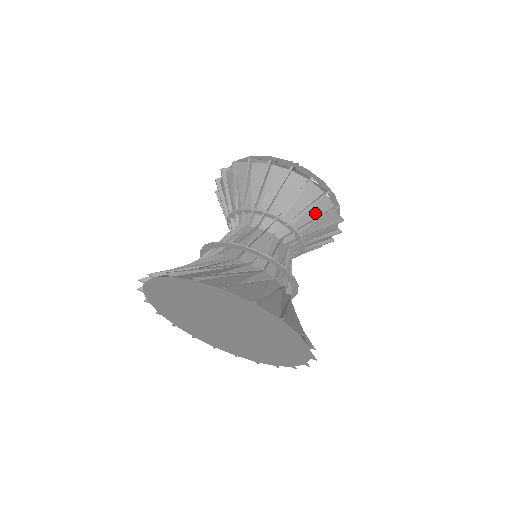
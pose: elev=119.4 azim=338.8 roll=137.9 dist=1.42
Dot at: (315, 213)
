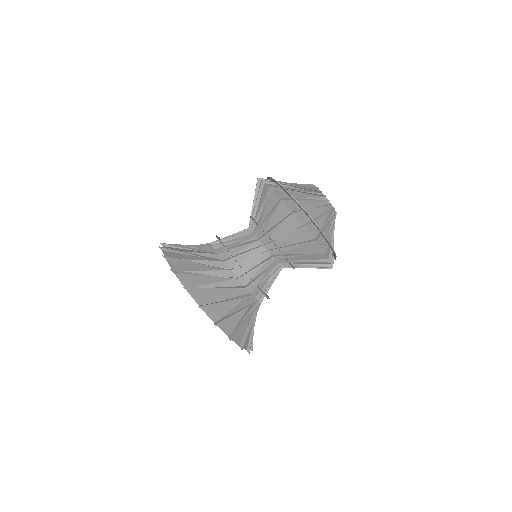
Dot at: (305, 249)
